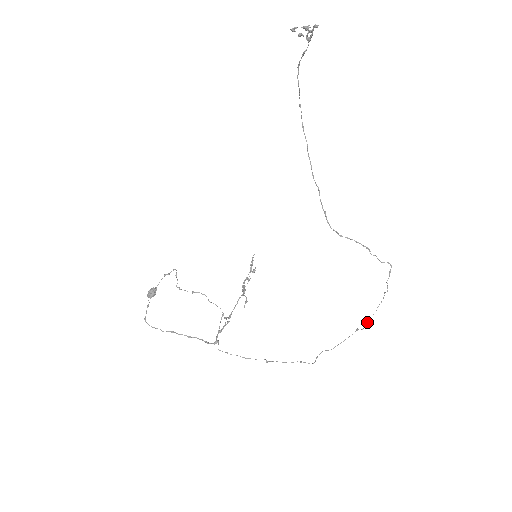
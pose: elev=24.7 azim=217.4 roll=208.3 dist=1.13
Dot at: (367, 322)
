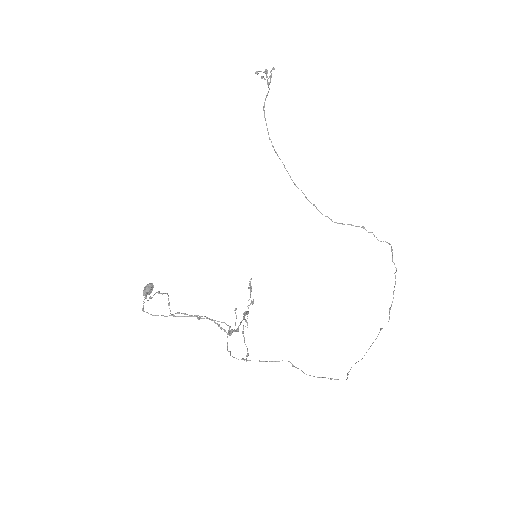
Dot at: occluded
